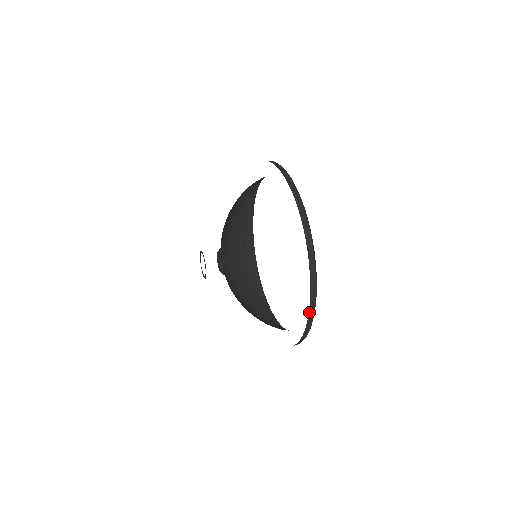
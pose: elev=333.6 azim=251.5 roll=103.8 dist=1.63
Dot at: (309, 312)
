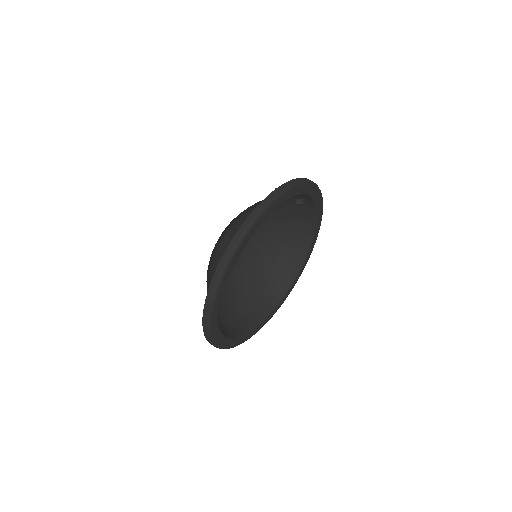
Dot at: occluded
